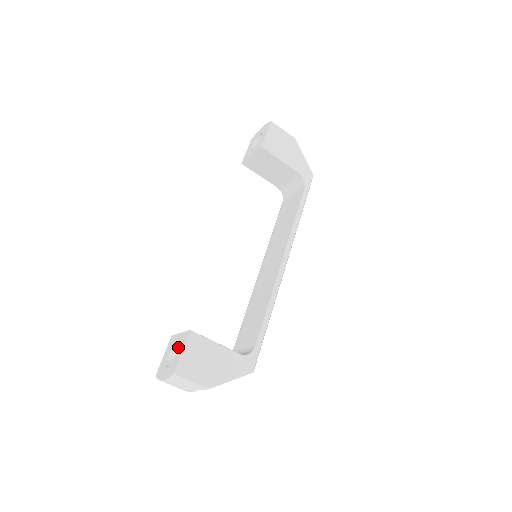
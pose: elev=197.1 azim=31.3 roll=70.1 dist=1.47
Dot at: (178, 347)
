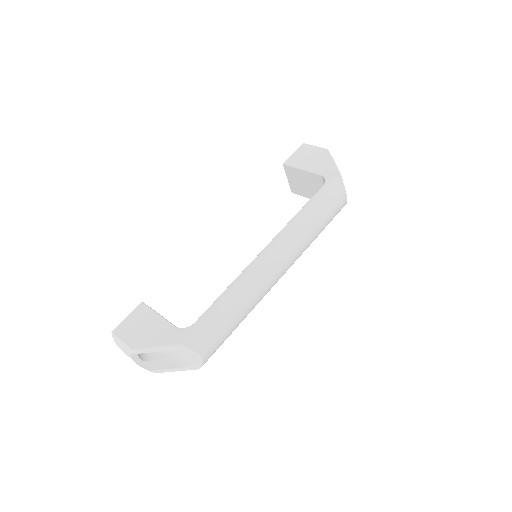
Dot at: occluded
